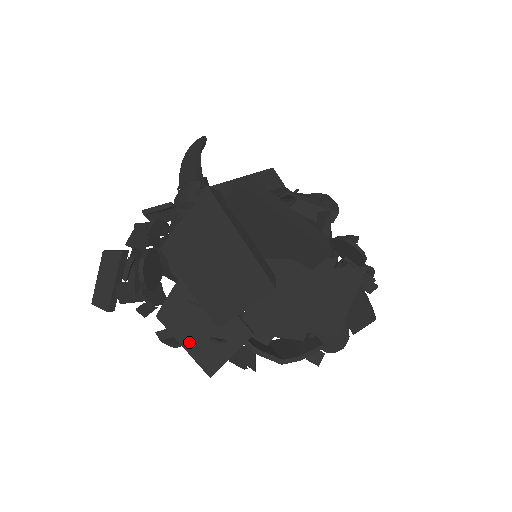
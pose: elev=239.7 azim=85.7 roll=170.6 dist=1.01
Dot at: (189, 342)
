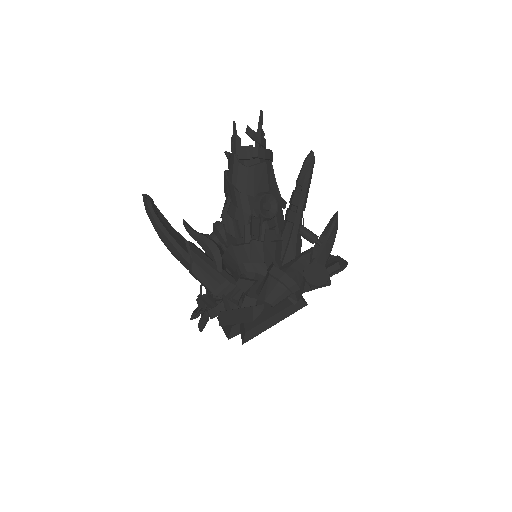
Dot at: occluded
